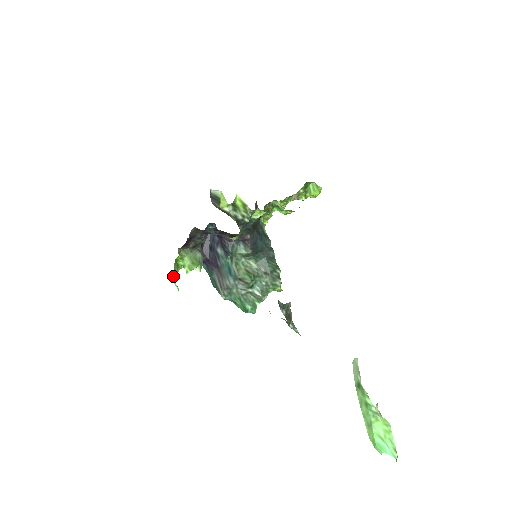
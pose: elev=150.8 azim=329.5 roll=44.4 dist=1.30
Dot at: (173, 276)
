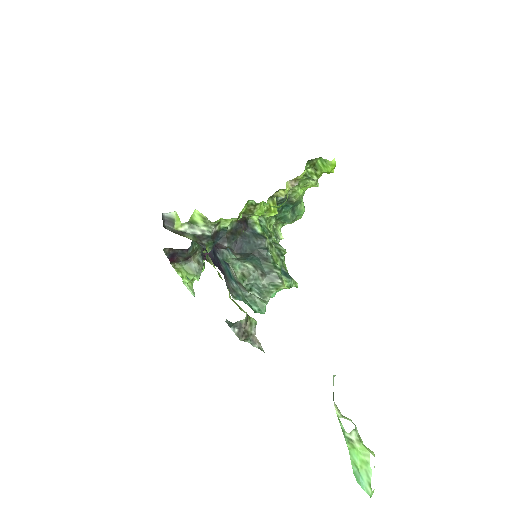
Dot at: (189, 282)
